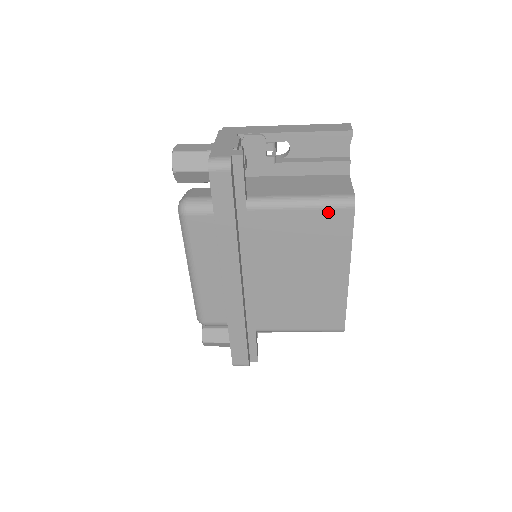
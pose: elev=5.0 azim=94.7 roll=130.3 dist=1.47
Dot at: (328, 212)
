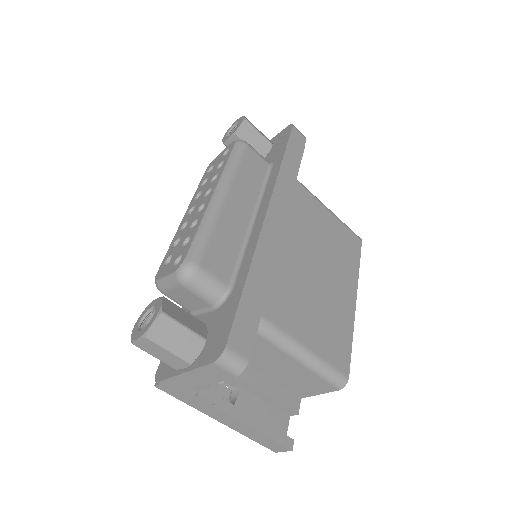
Dot at: (347, 230)
